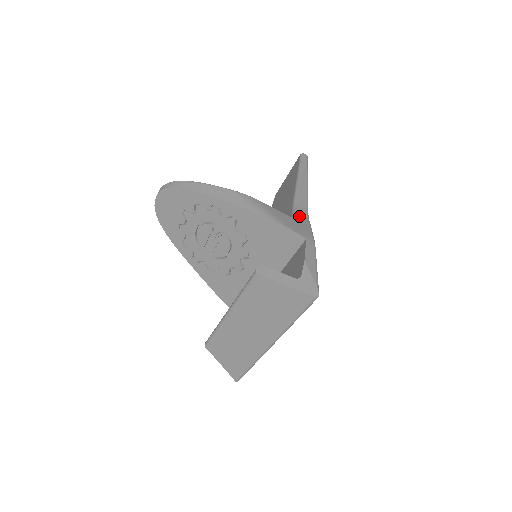
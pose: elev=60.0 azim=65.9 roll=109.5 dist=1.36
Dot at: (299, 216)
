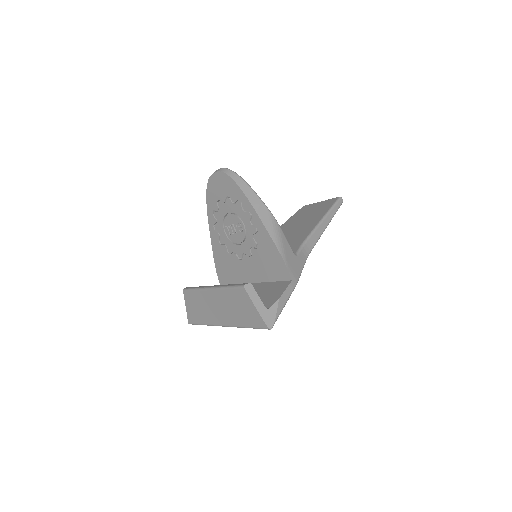
Dot at: (301, 255)
